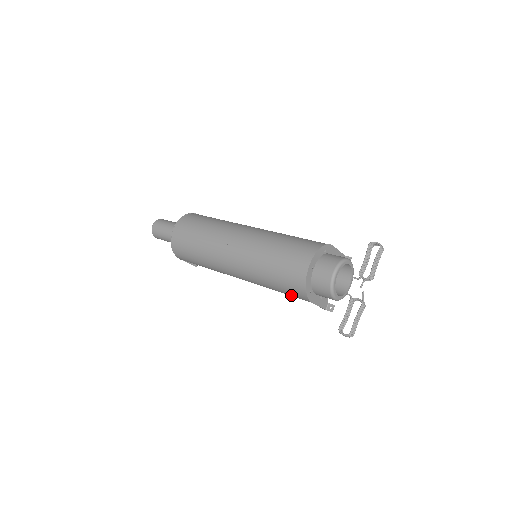
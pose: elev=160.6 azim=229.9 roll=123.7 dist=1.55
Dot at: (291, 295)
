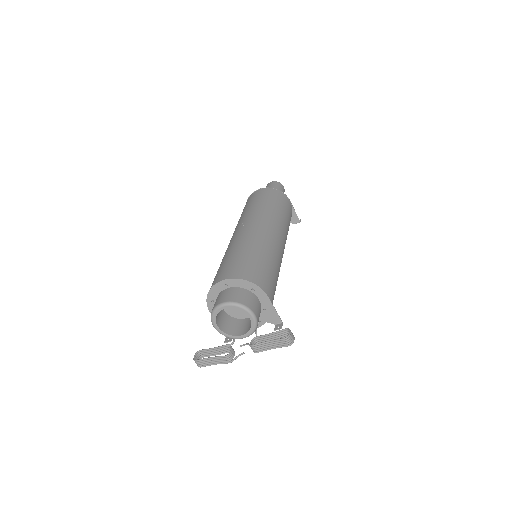
Dot at: occluded
